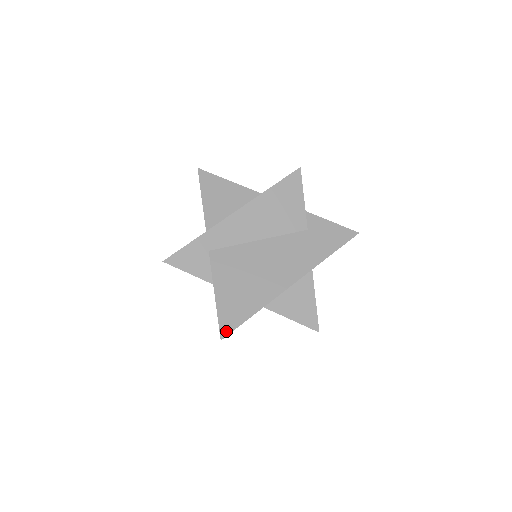
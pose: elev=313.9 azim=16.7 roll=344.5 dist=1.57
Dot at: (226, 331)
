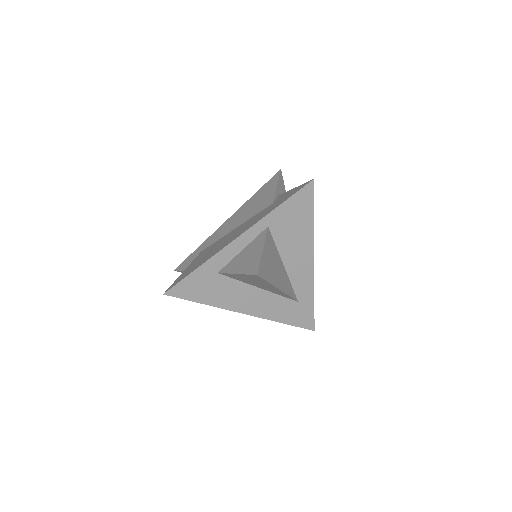
Dot at: (171, 287)
